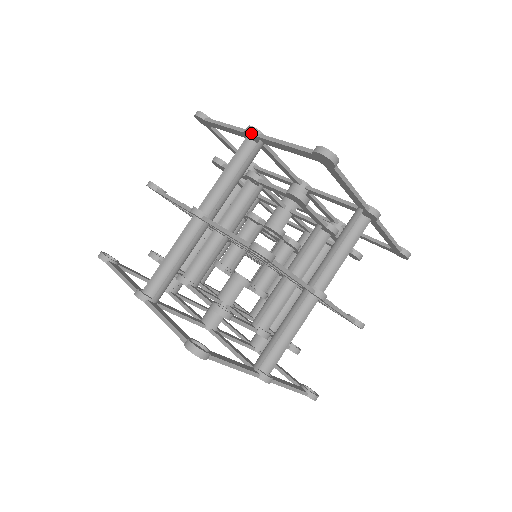
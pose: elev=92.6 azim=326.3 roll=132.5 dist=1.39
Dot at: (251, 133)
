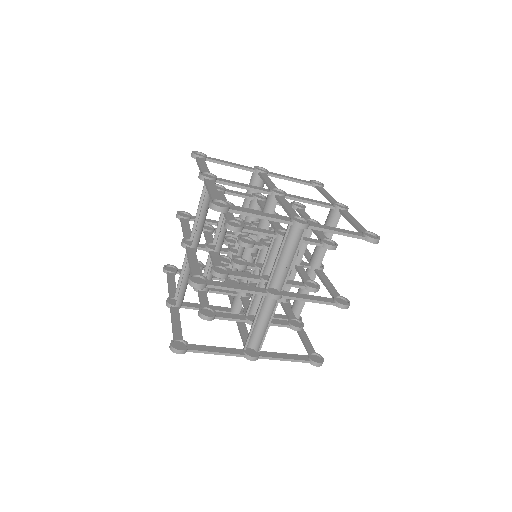
Dot at: (200, 179)
